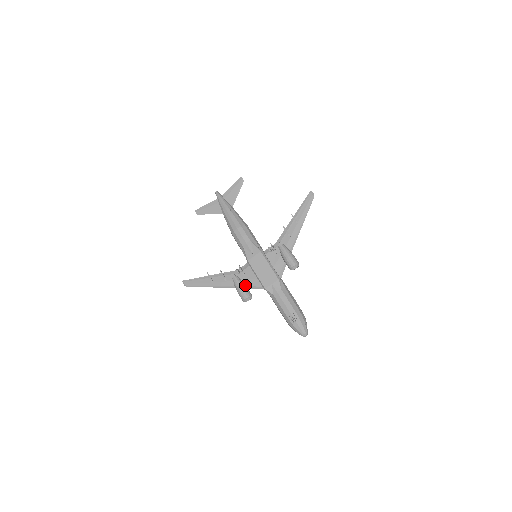
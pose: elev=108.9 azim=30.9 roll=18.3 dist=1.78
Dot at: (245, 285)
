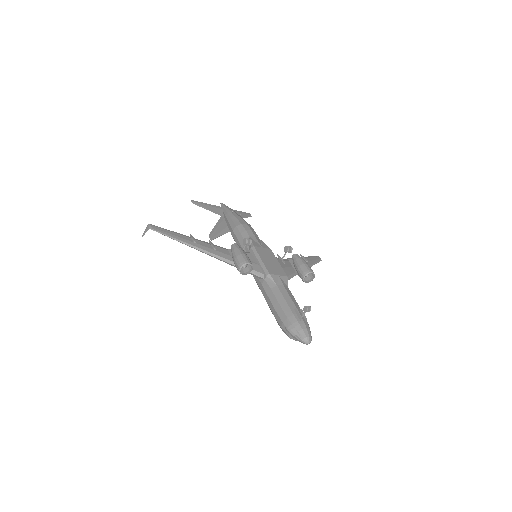
Dot at: occluded
